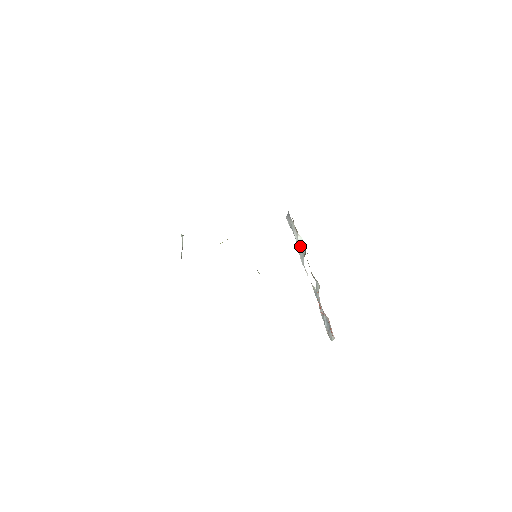
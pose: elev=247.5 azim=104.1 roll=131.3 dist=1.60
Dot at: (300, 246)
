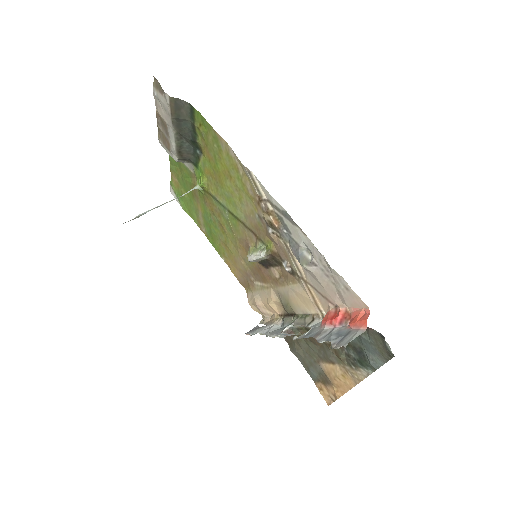
Dot at: (275, 329)
